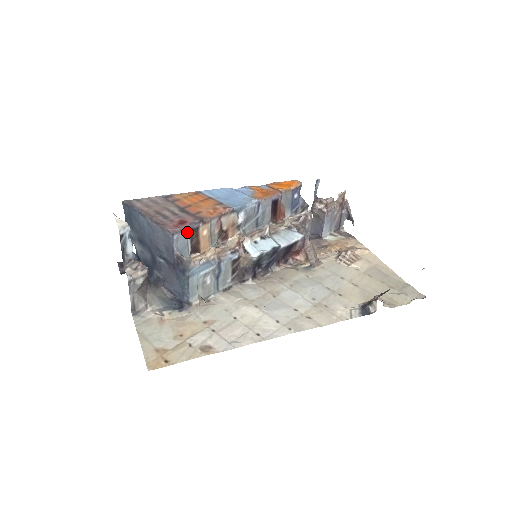
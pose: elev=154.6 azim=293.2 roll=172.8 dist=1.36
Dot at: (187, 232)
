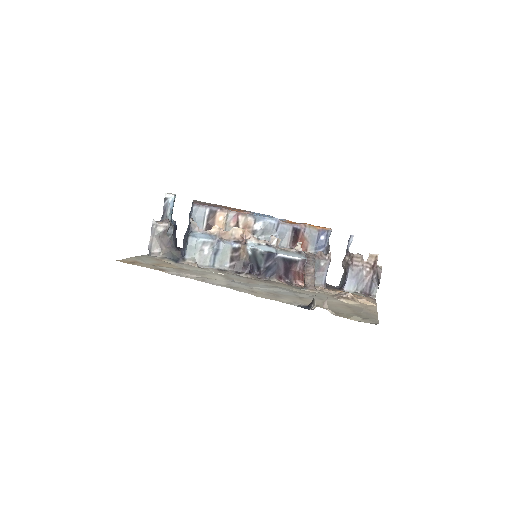
Dot at: (206, 210)
